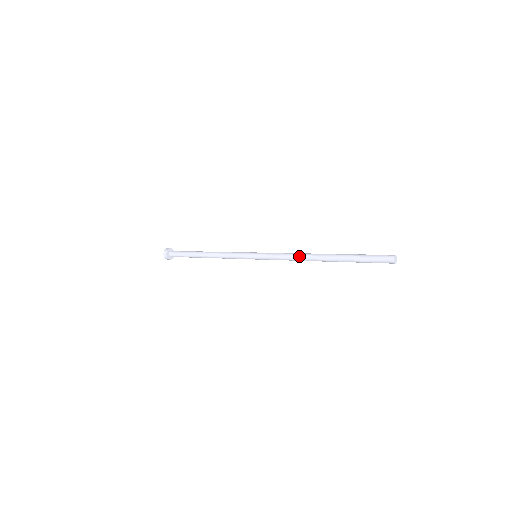
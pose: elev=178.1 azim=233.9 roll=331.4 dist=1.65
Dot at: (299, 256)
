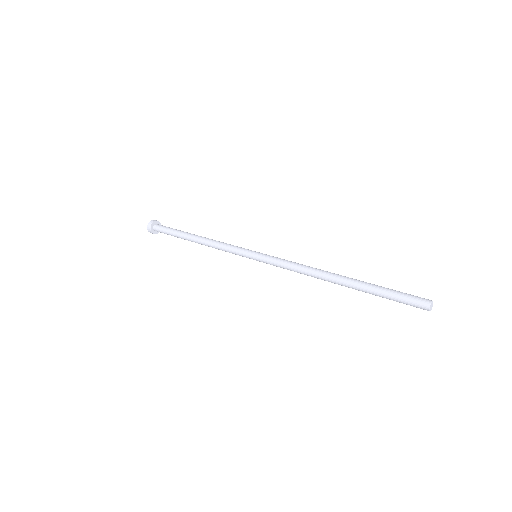
Dot at: (309, 270)
